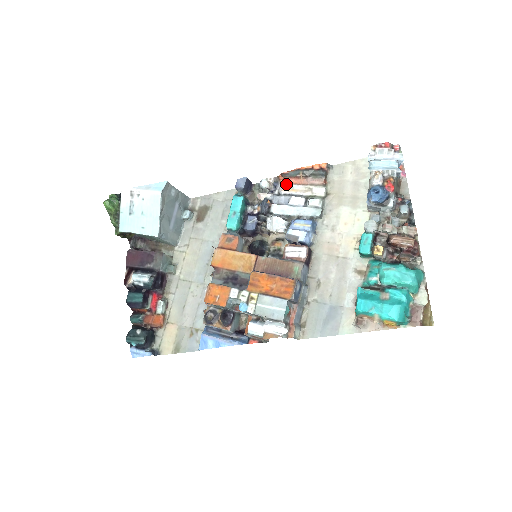
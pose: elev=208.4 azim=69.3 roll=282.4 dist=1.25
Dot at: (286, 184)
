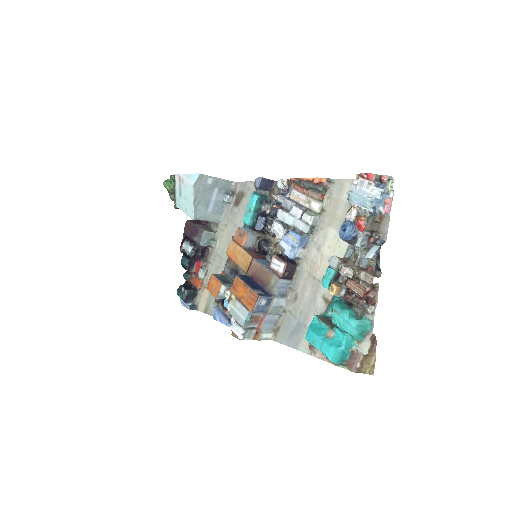
Dot at: (294, 190)
